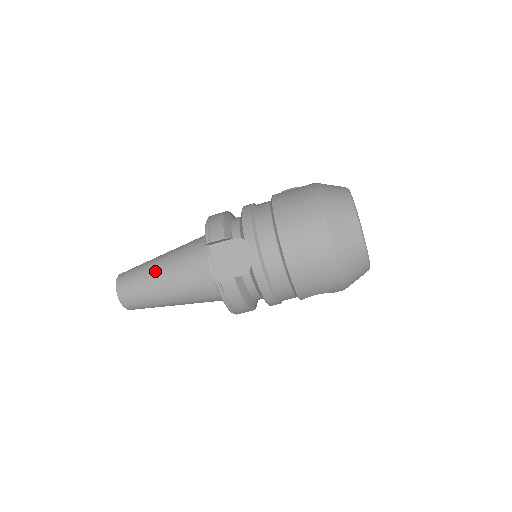
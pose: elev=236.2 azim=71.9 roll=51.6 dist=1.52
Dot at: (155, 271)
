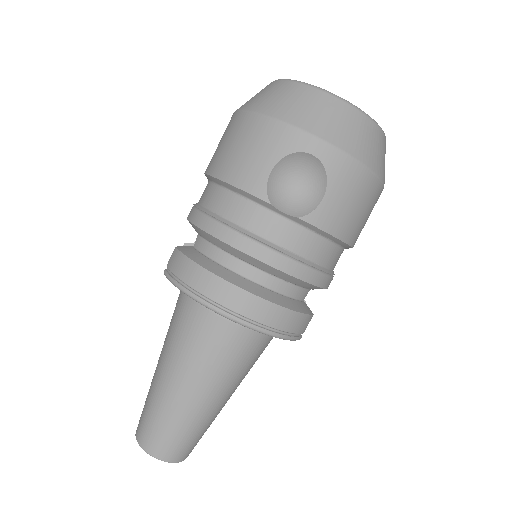
Dot at: occluded
